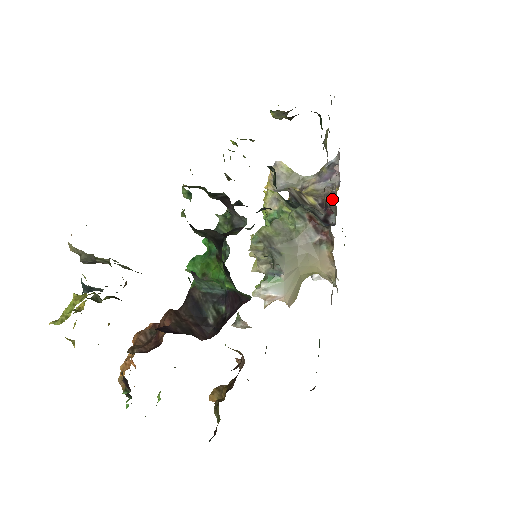
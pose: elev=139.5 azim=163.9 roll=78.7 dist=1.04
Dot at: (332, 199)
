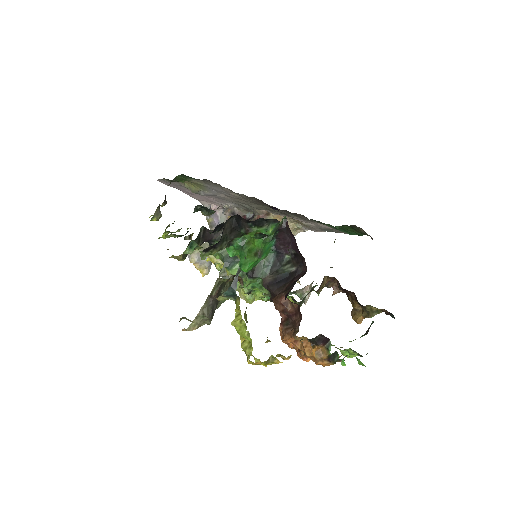
Dot at: (235, 211)
